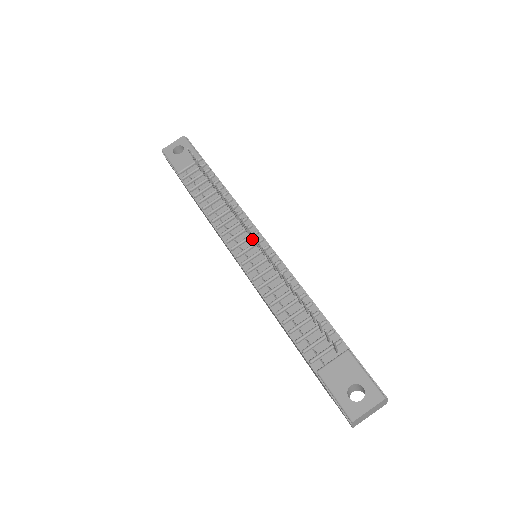
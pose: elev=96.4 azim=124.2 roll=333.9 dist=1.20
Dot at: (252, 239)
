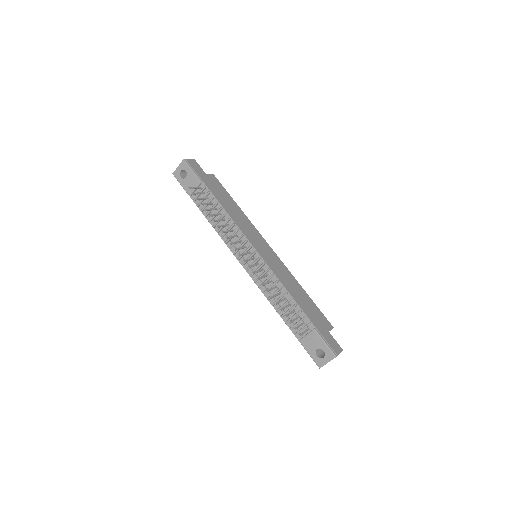
Dot at: (248, 253)
